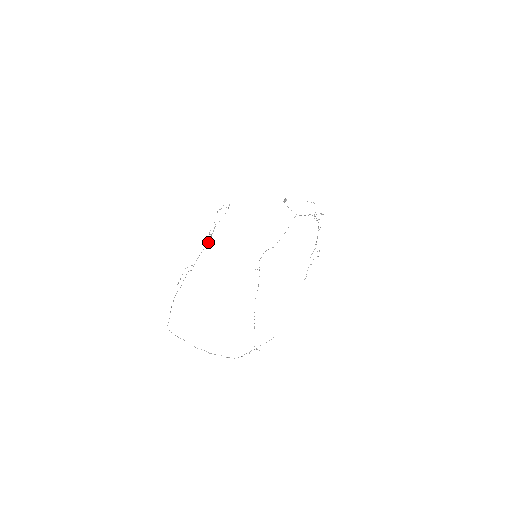
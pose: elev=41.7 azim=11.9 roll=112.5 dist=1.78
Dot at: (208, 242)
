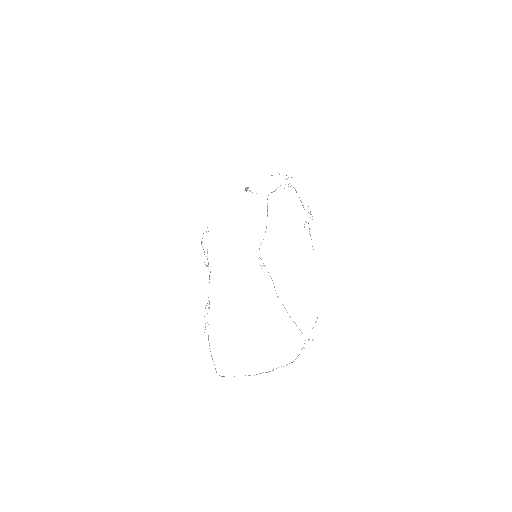
Dot at: occluded
